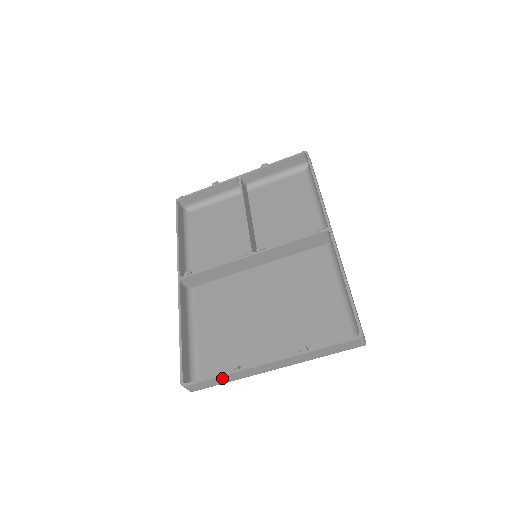
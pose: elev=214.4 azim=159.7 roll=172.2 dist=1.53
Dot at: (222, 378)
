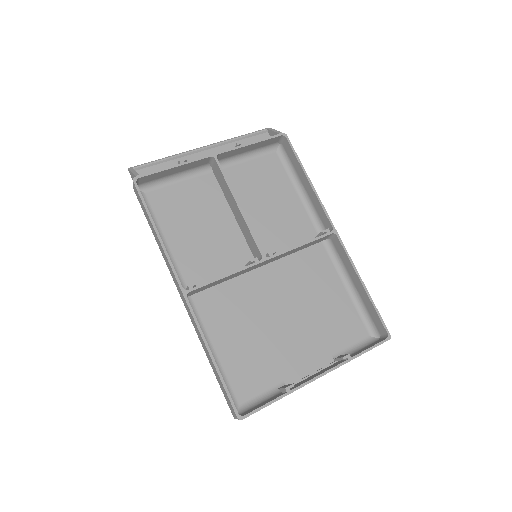
Dot at: (277, 400)
